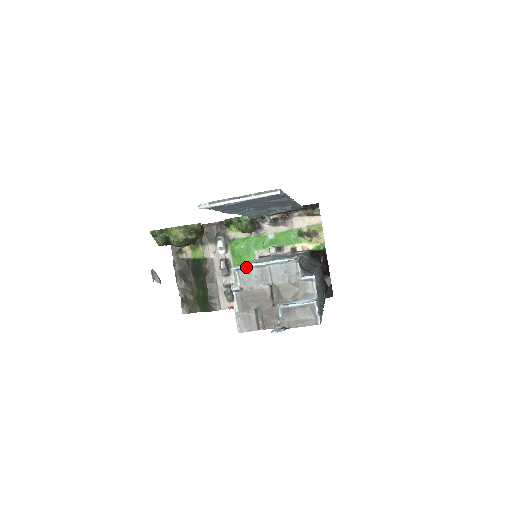
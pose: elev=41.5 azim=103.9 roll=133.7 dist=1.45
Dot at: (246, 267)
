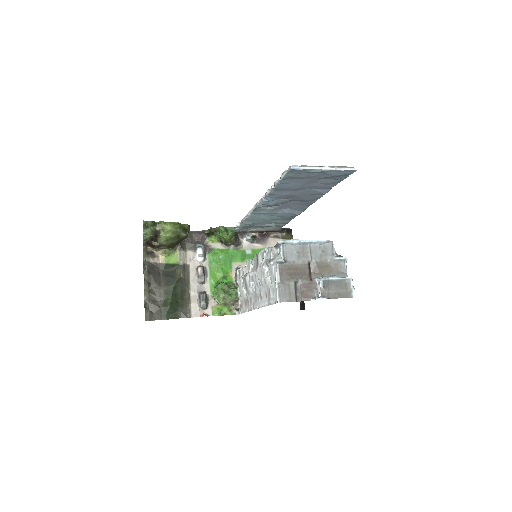
Dot at: (291, 242)
